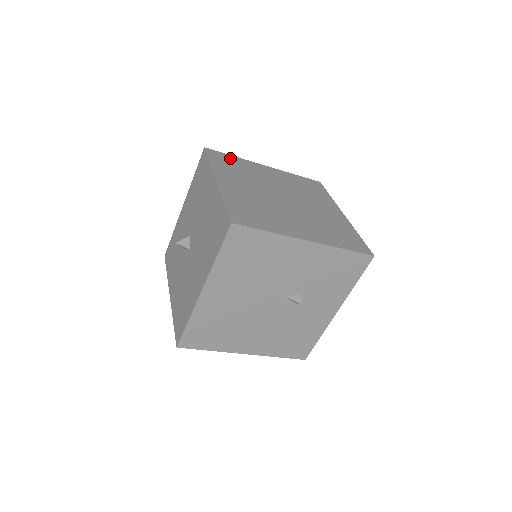
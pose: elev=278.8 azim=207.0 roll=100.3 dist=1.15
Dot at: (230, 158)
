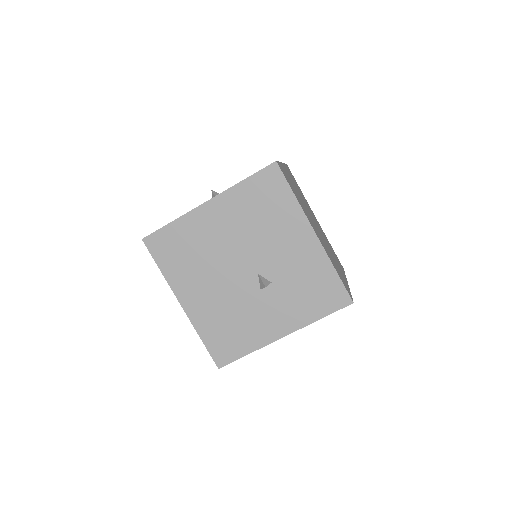
Dot at: (297, 184)
